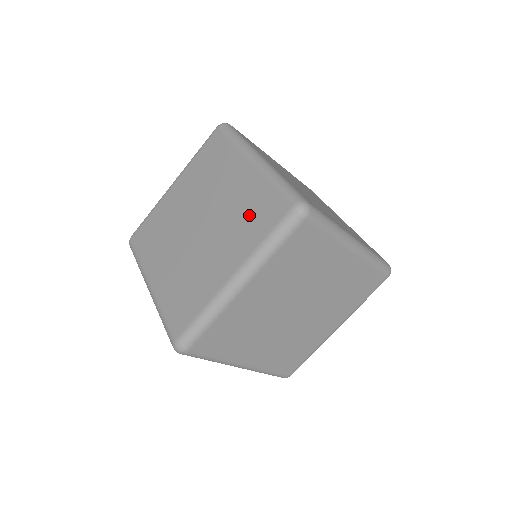
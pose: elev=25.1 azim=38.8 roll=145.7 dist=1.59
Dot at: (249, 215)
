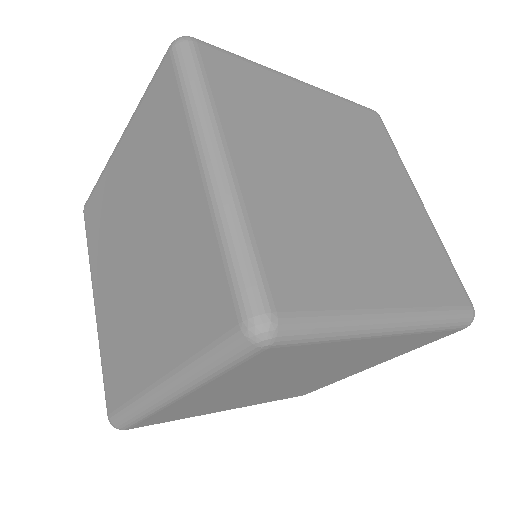
Dot at: (186, 286)
